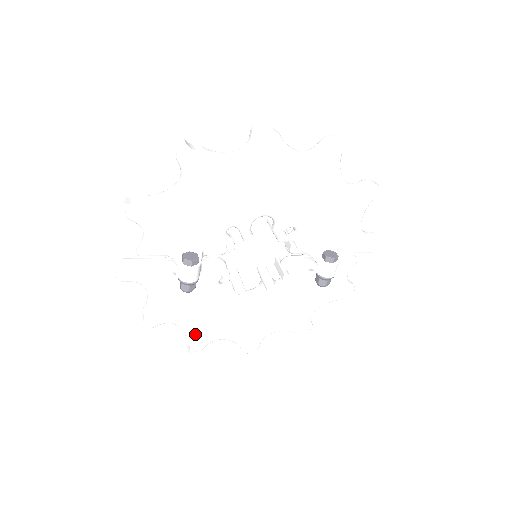
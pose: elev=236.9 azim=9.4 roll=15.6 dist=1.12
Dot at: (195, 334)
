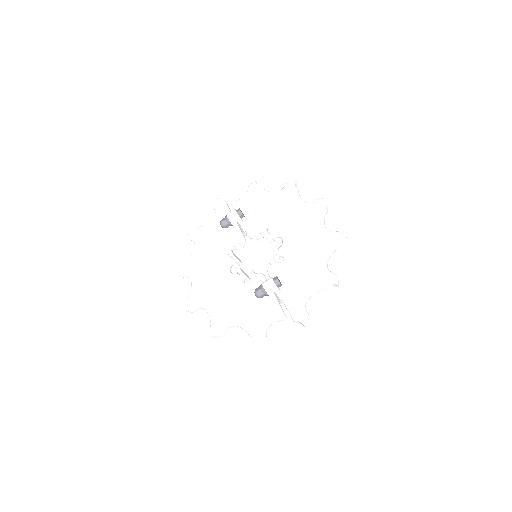
Dot at: (191, 261)
